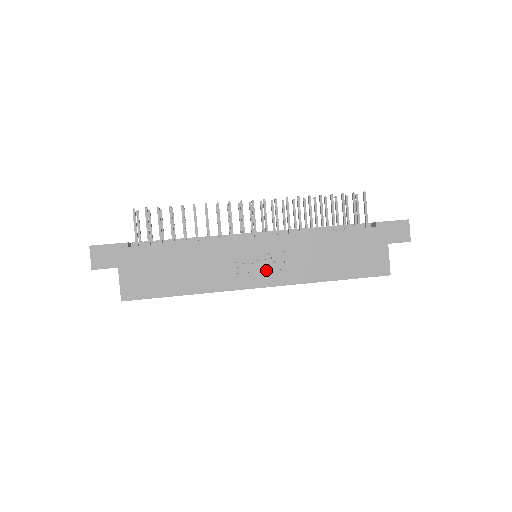
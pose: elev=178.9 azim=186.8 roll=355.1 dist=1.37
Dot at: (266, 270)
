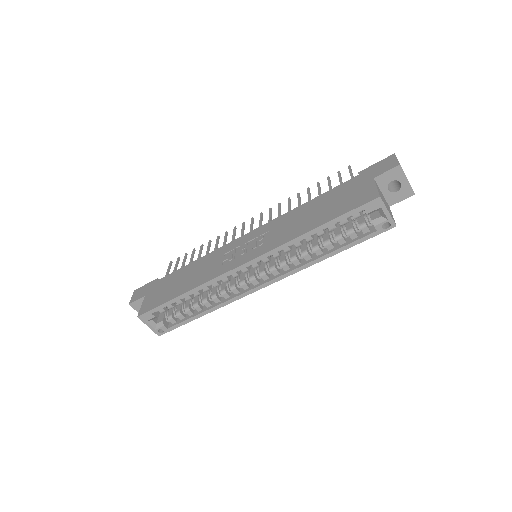
Dot at: (252, 250)
